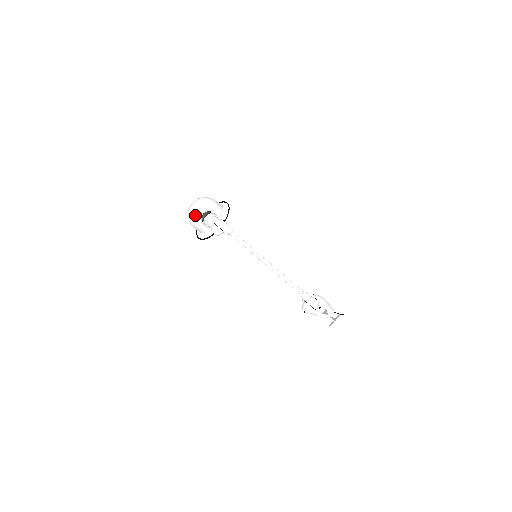
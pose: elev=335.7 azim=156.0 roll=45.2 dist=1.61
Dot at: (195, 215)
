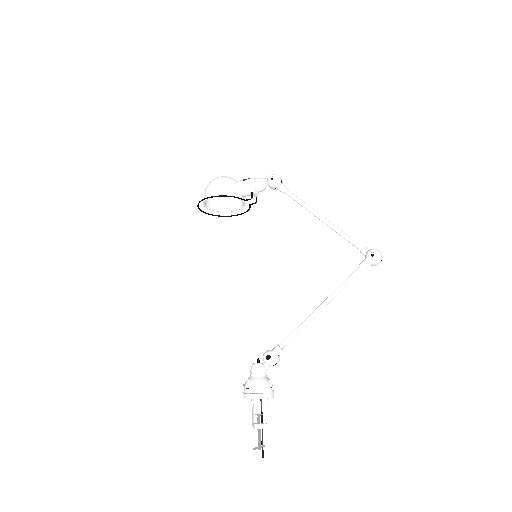
Dot at: (231, 178)
